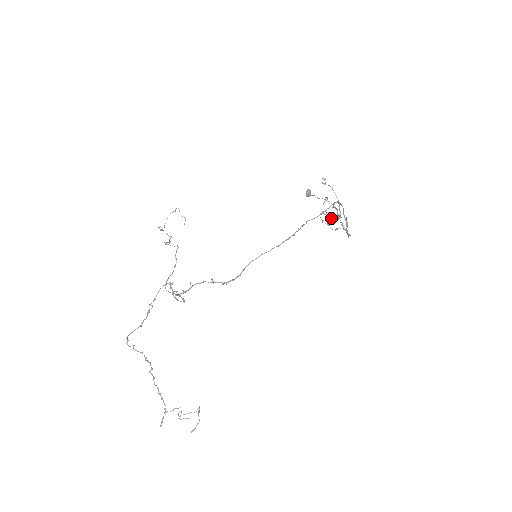
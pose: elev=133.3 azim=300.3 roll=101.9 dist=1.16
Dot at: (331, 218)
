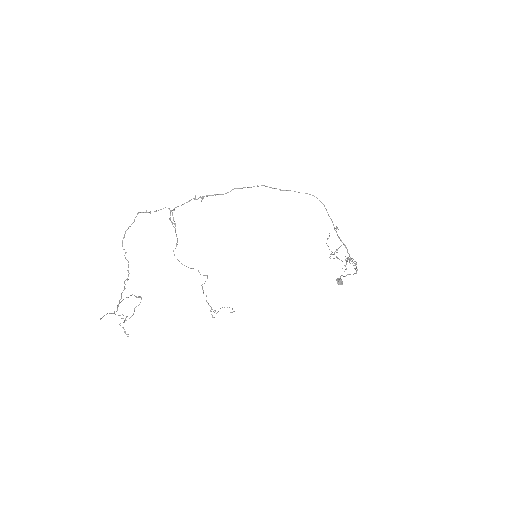
Dot at: occluded
